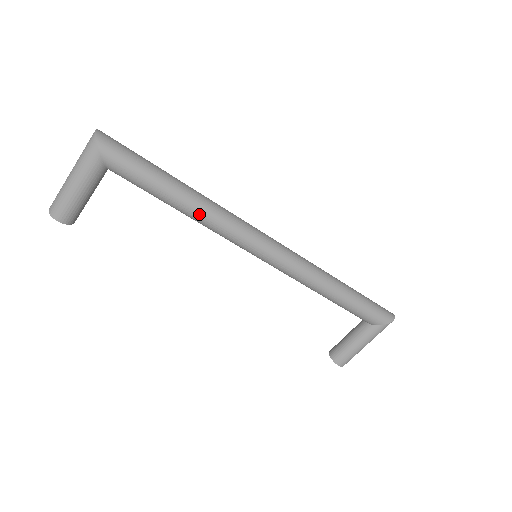
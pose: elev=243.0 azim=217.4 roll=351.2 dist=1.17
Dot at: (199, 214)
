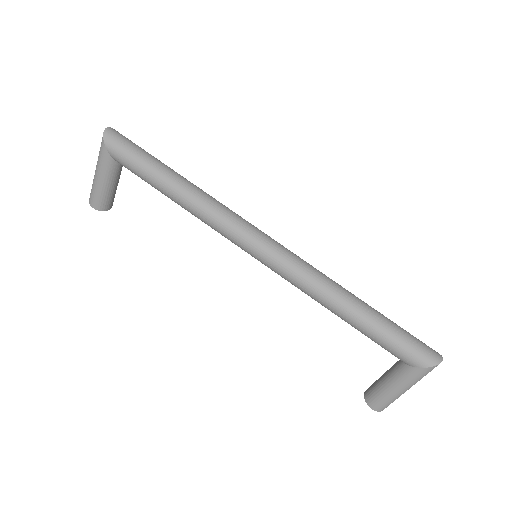
Dot at: (188, 205)
